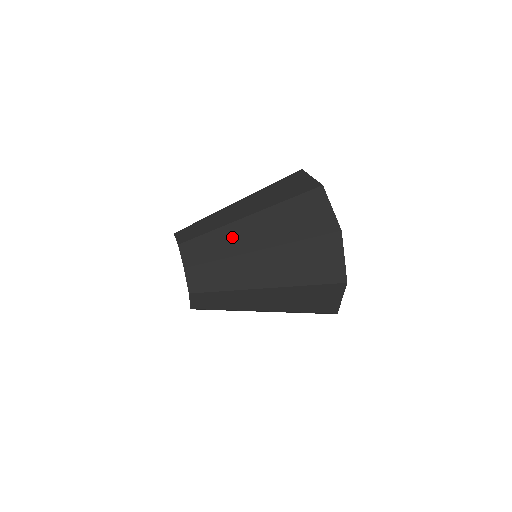
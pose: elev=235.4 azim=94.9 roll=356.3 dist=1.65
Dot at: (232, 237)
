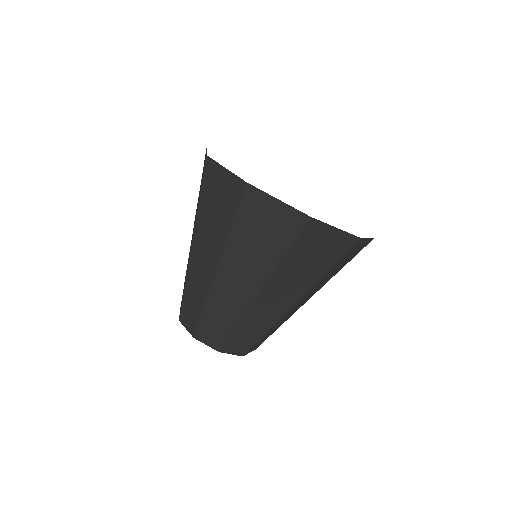
Dot at: (225, 300)
